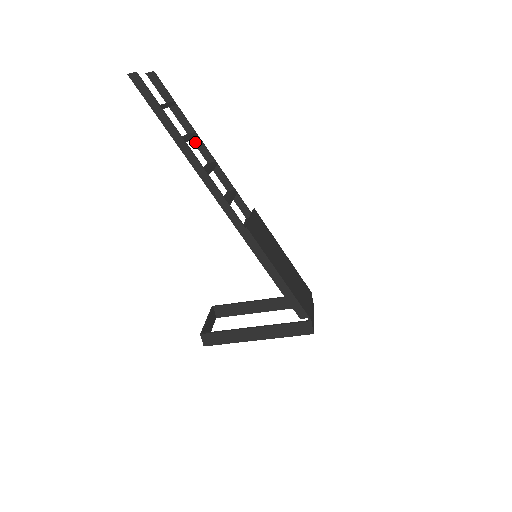
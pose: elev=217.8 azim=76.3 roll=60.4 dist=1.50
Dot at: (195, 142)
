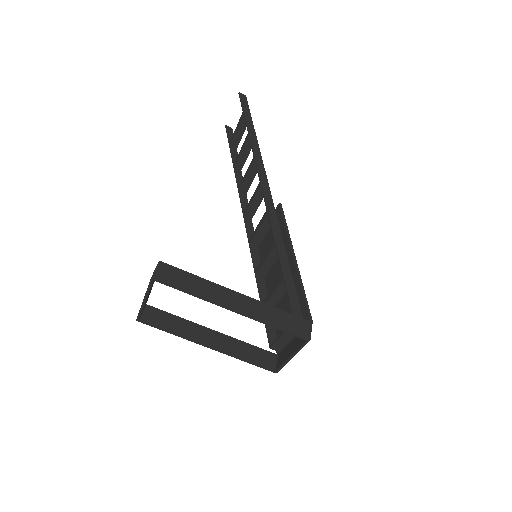
Dot at: (236, 172)
